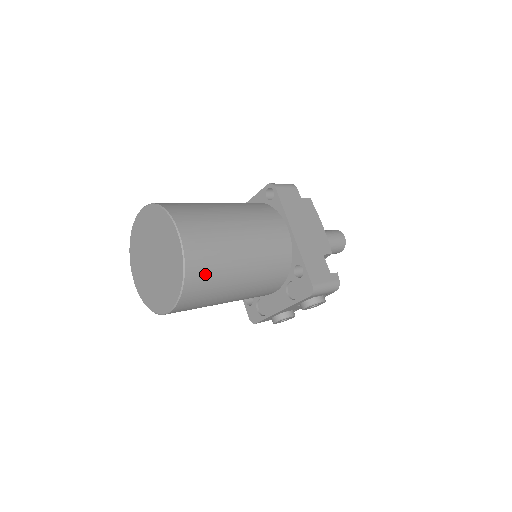
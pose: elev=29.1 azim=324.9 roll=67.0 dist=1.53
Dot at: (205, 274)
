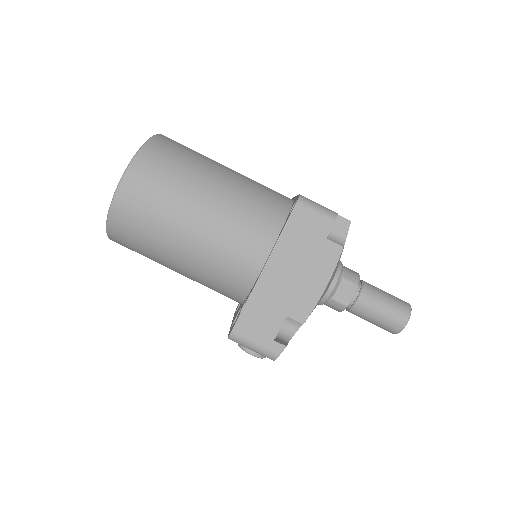
Dot at: (131, 234)
